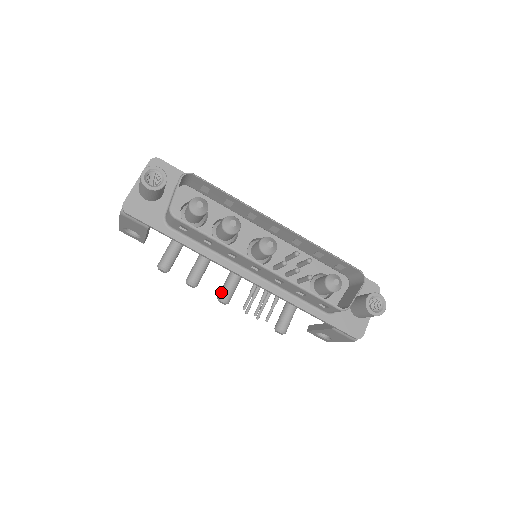
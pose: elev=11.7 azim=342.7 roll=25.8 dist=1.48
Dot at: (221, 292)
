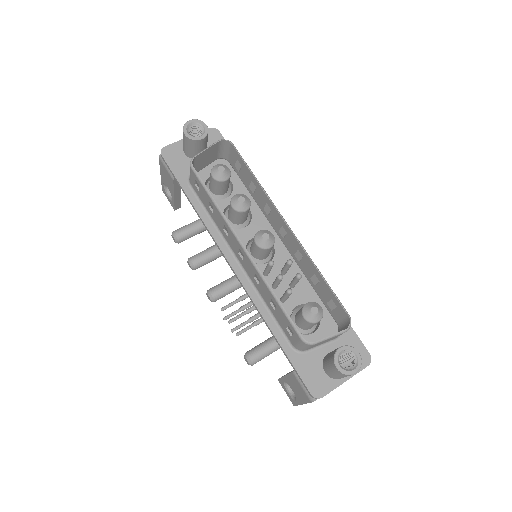
Dot at: occluded
